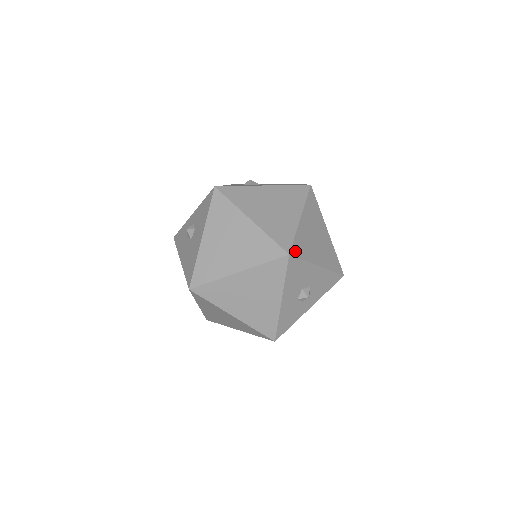
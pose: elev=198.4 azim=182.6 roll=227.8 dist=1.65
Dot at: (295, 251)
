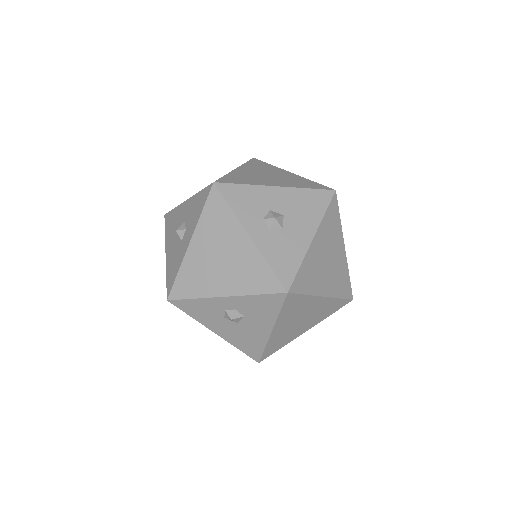
Dot at: occluded
